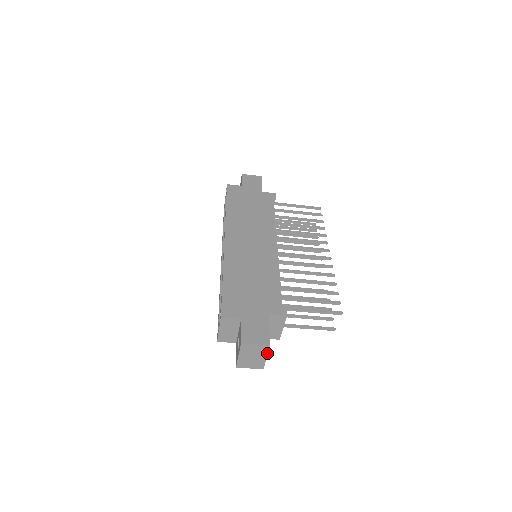
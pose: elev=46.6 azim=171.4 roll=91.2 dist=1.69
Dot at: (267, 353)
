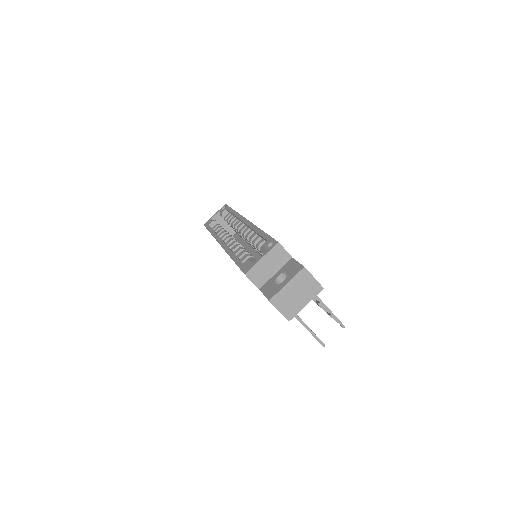
Dot at: (312, 298)
